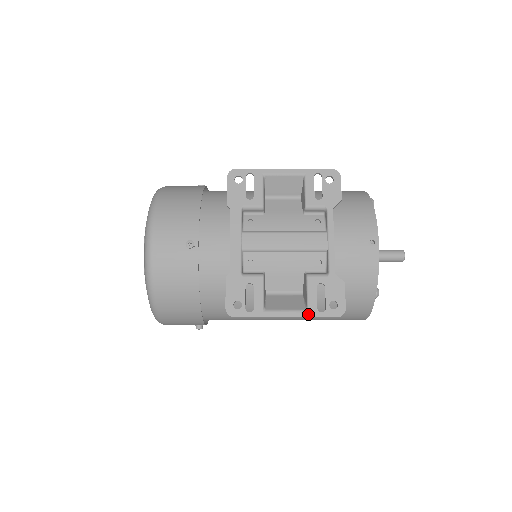
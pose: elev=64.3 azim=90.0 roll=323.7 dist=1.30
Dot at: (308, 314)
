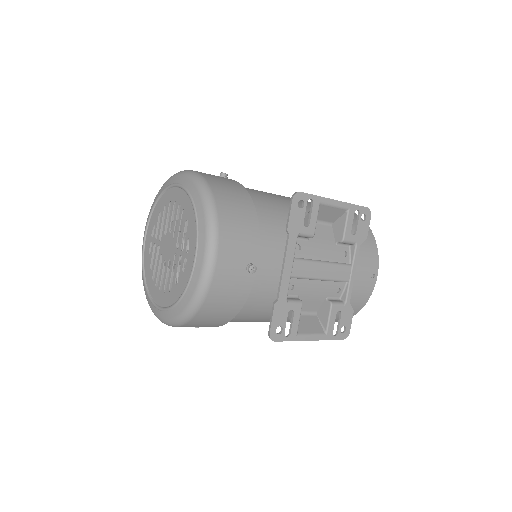
Dot at: (326, 337)
